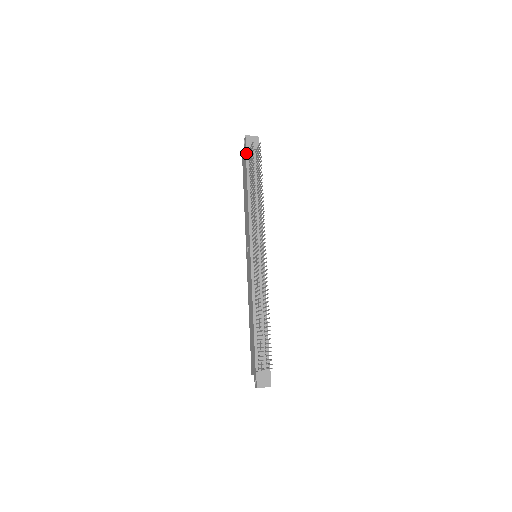
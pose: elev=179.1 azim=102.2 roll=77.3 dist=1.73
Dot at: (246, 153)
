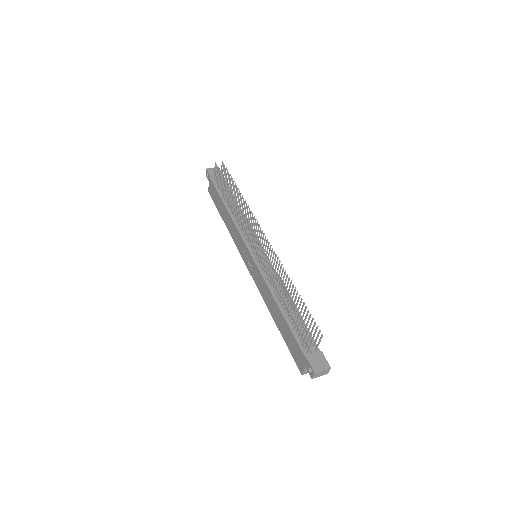
Dot at: (212, 181)
